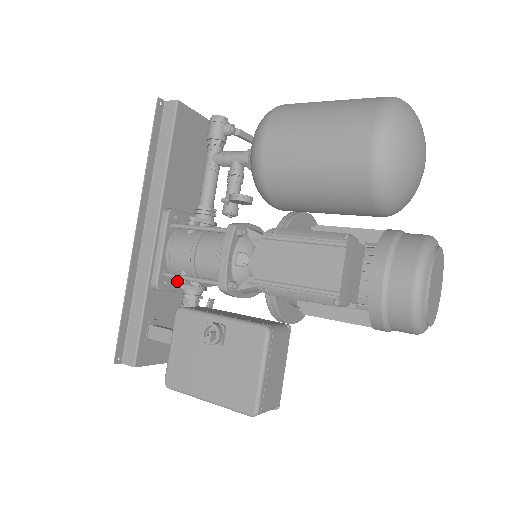
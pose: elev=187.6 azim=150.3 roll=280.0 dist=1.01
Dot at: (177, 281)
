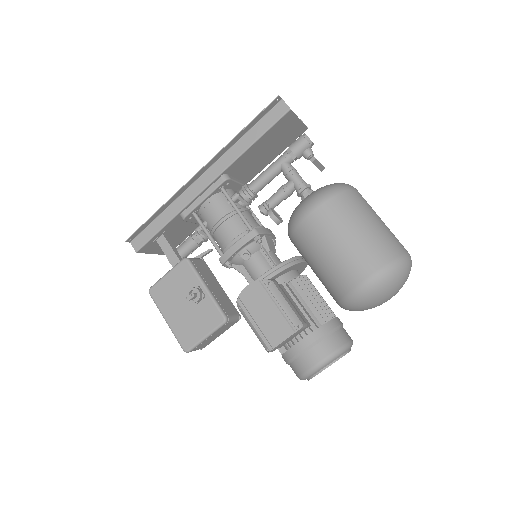
Dot at: occluded
